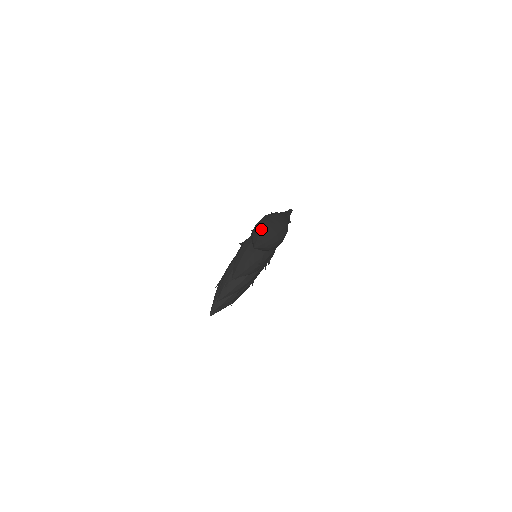
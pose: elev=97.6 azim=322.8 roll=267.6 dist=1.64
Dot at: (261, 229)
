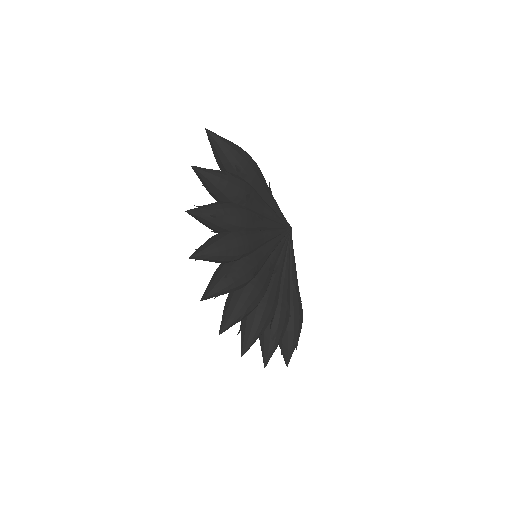
Dot at: occluded
